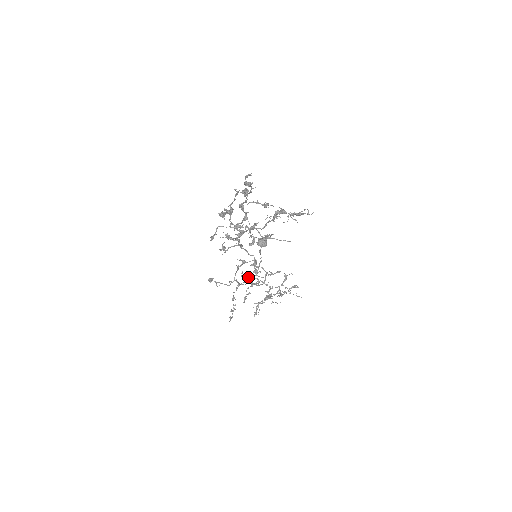
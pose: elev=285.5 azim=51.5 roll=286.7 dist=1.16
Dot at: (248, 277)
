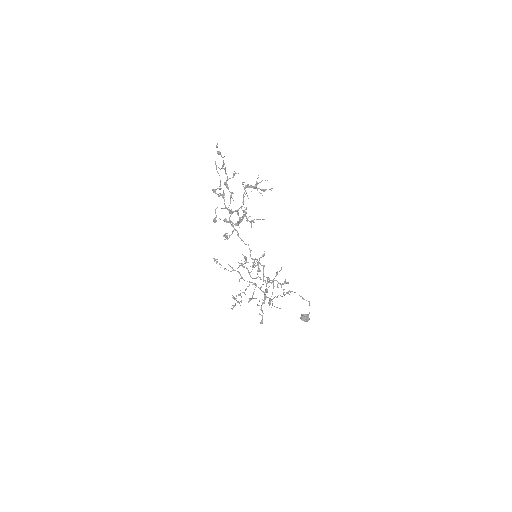
Dot at: (249, 272)
